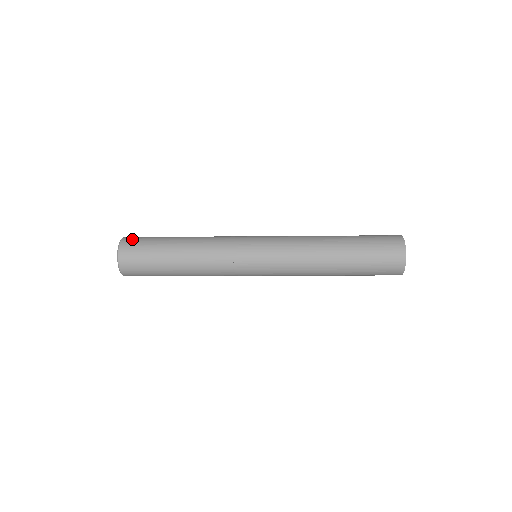
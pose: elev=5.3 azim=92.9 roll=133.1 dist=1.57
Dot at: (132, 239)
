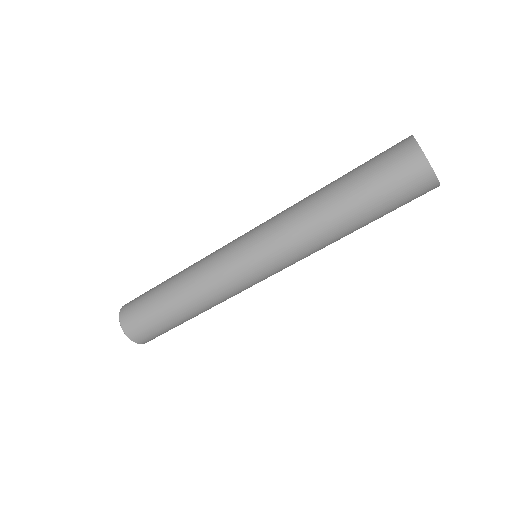
Dot at: occluded
